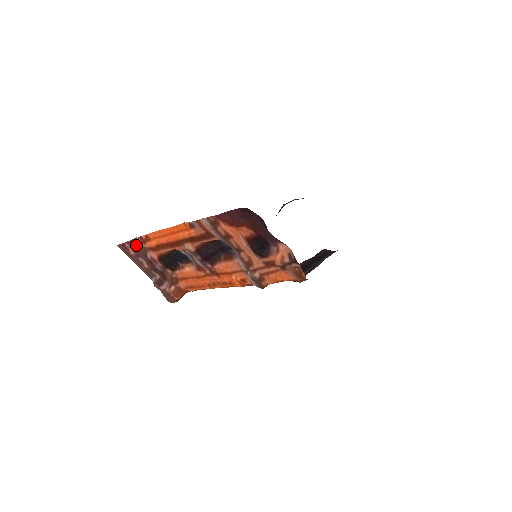
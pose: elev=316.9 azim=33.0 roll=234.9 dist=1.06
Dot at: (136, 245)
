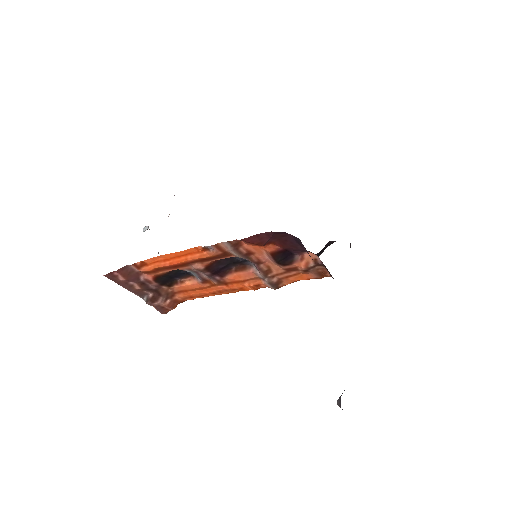
Dot at: (127, 271)
